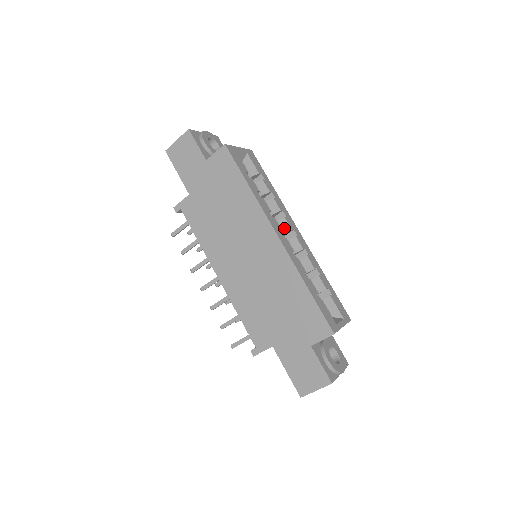
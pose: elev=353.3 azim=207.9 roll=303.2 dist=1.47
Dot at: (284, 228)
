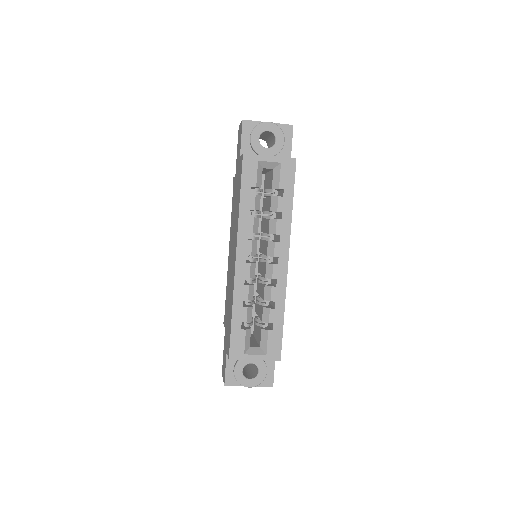
Dot at: (269, 251)
